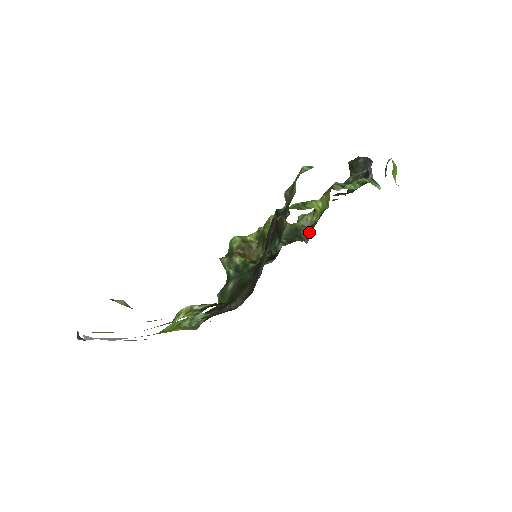
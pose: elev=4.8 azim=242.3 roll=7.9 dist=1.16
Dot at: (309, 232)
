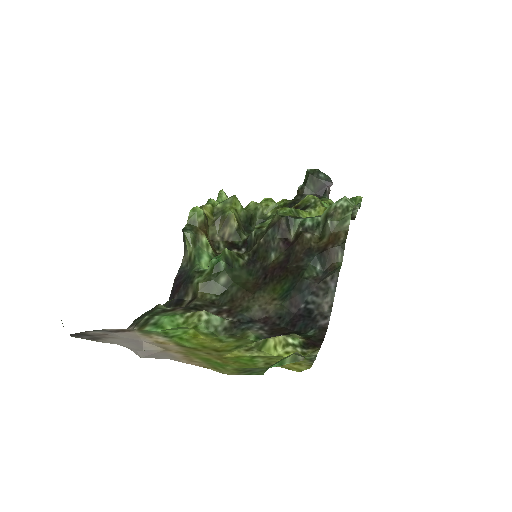
Dot at: (256, 222)
